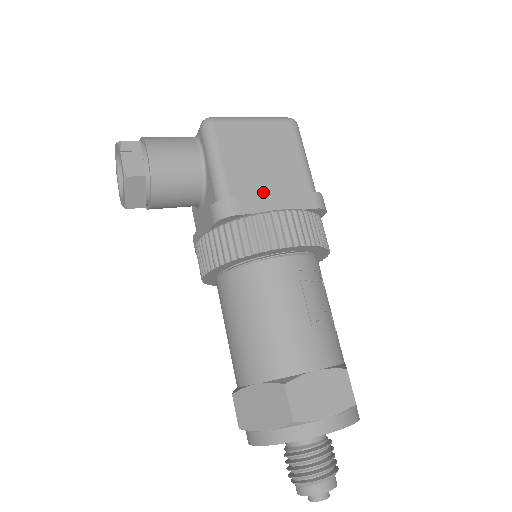
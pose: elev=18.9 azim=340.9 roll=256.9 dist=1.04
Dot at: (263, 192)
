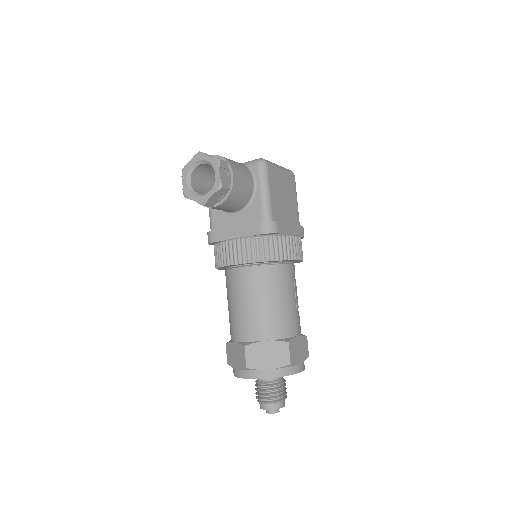
Dot at: (284, 220)
